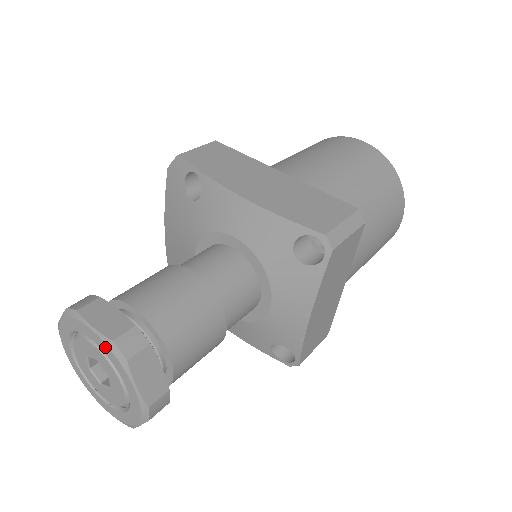
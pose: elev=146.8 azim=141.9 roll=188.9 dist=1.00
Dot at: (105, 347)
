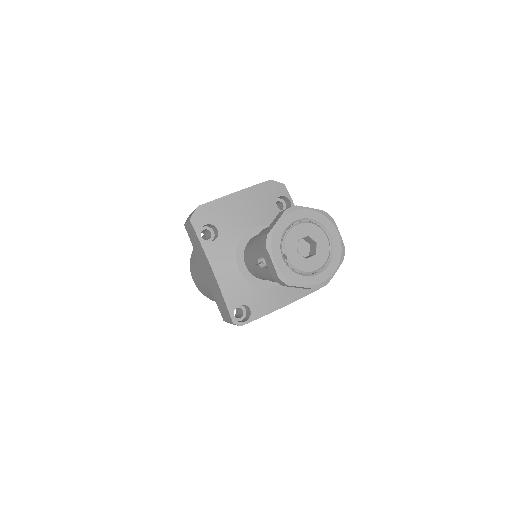
Dot at: (339, 245)
